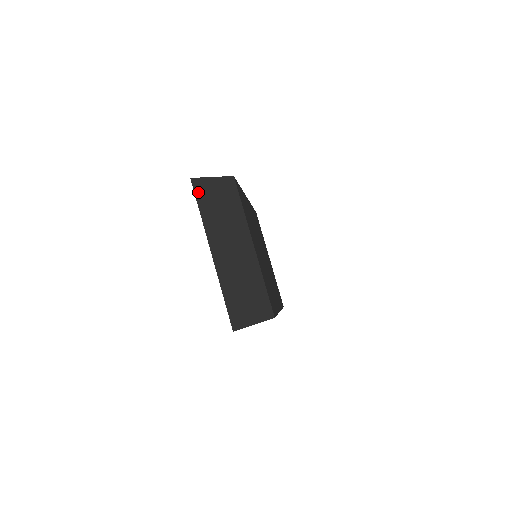
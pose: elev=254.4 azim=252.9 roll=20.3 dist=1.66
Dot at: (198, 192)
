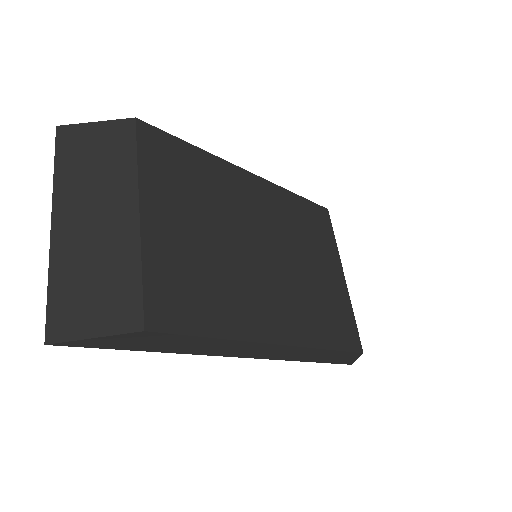
Dot at: (62, 142)
